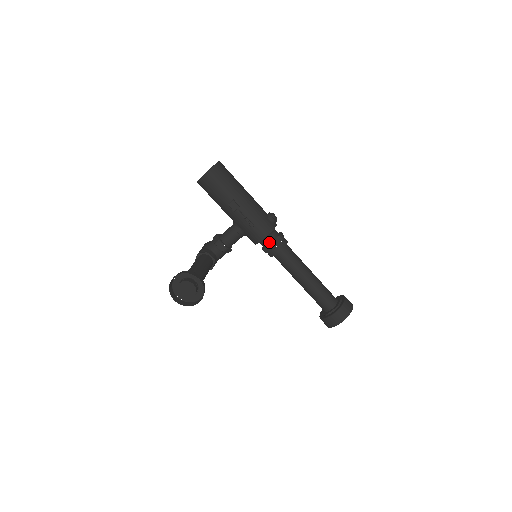
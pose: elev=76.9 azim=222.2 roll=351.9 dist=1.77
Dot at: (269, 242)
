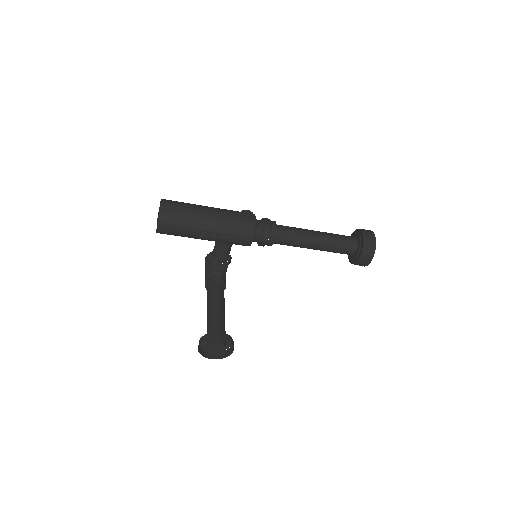
Dot at: (259, 239)
